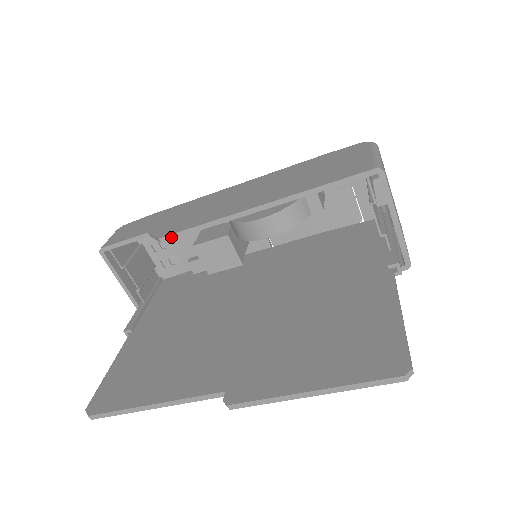
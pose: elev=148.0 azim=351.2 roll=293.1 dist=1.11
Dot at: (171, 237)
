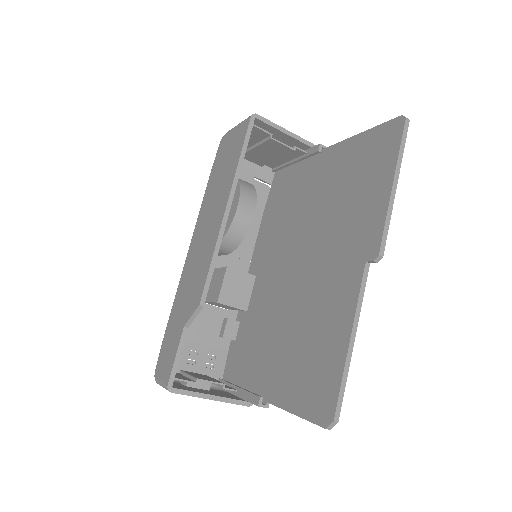
Dot at: (205, 294)
